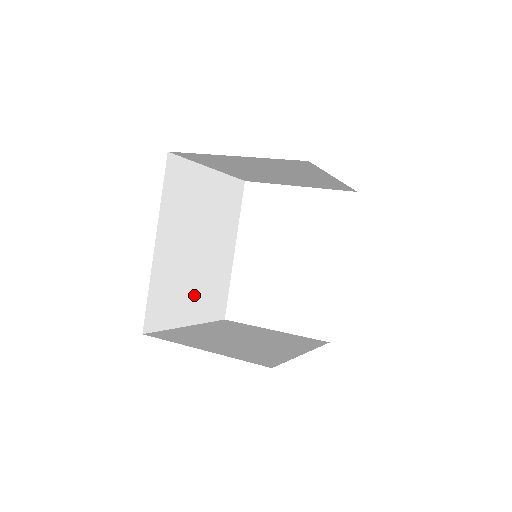
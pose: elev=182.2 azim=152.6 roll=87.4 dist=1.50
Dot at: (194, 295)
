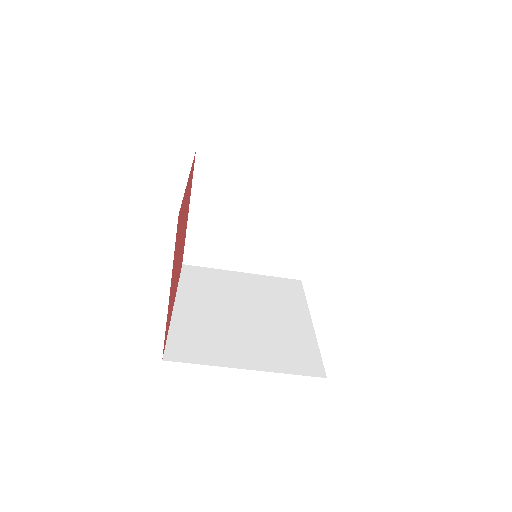
Dot at: (247, 345)
